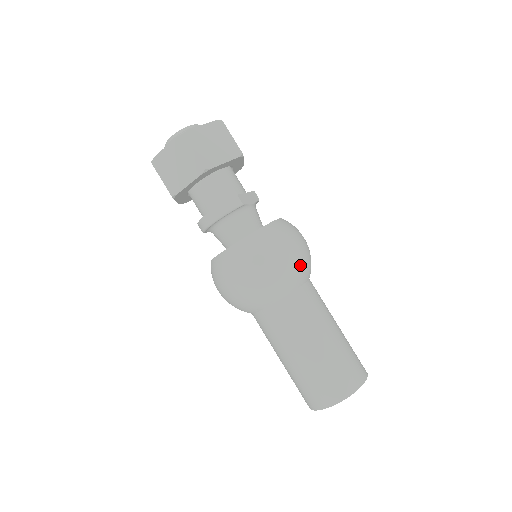
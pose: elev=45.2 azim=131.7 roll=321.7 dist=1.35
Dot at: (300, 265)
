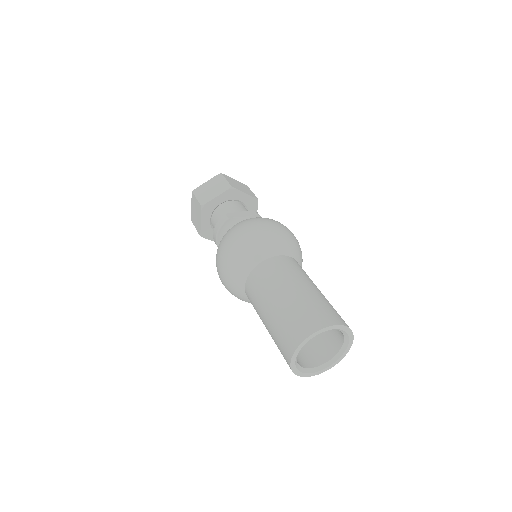
Dot at: (257, 242)
